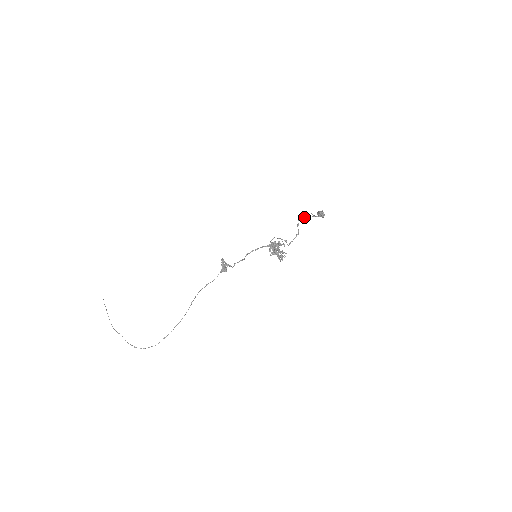
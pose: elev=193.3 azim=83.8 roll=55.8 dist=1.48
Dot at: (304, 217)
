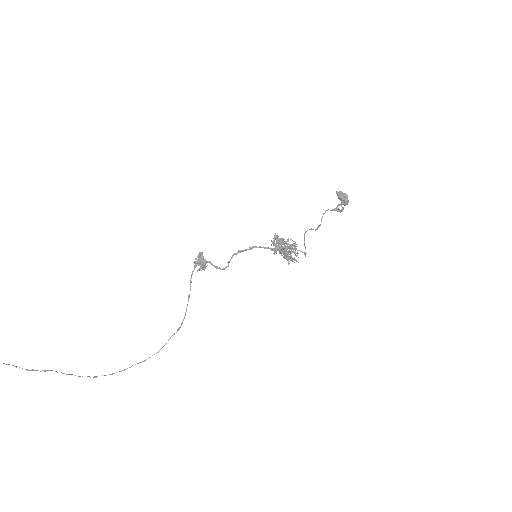
Dot at: occluded
